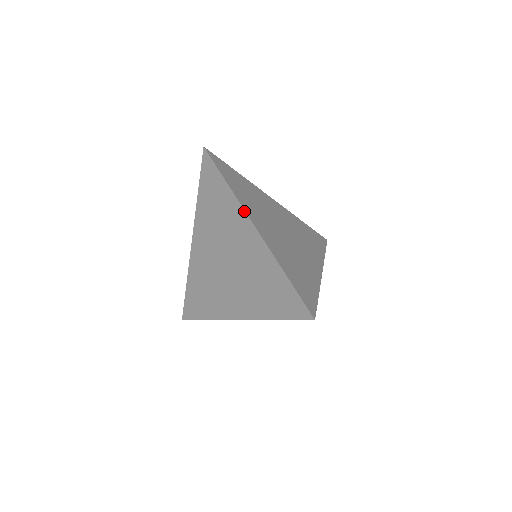
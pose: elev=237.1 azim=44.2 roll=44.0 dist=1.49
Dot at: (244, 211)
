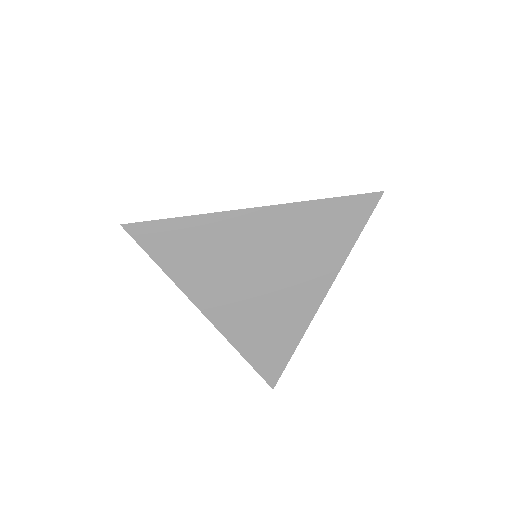
Dot at: (231, 212)
